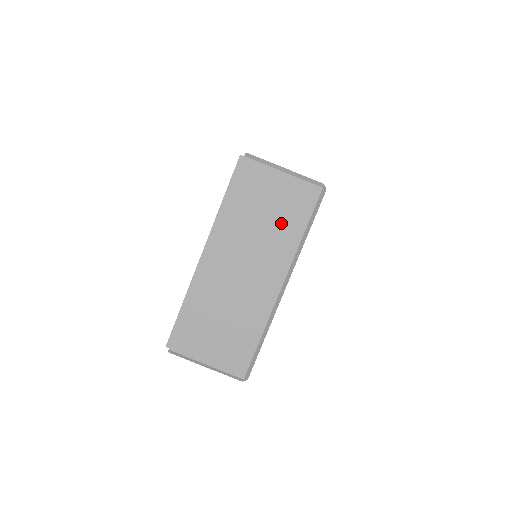
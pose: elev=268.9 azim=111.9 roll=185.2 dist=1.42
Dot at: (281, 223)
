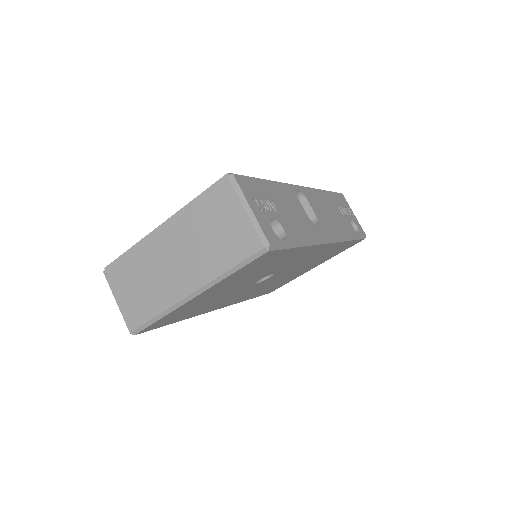
Dot at: (219, 248)
